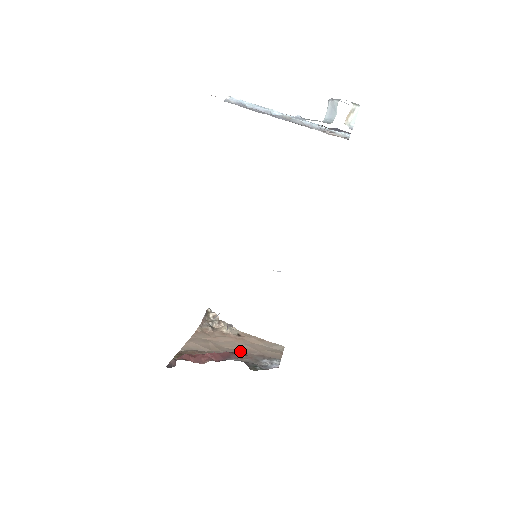
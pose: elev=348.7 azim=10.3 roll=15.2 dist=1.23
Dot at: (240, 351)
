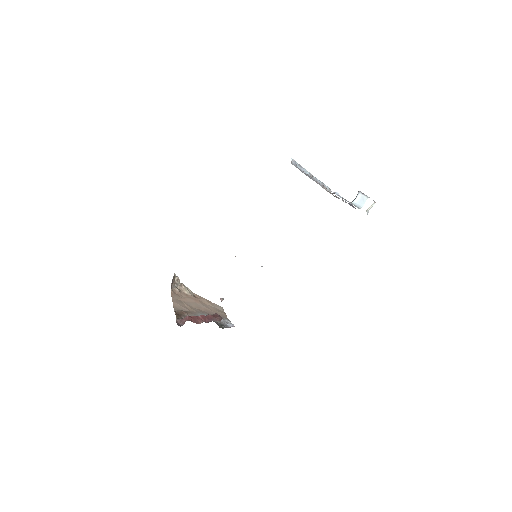
Dot at: (217, 315)
